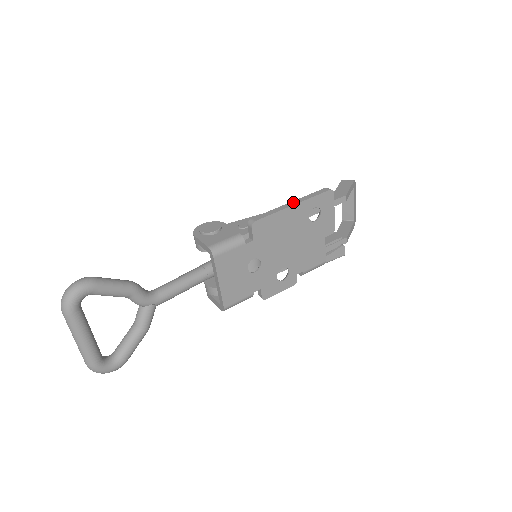
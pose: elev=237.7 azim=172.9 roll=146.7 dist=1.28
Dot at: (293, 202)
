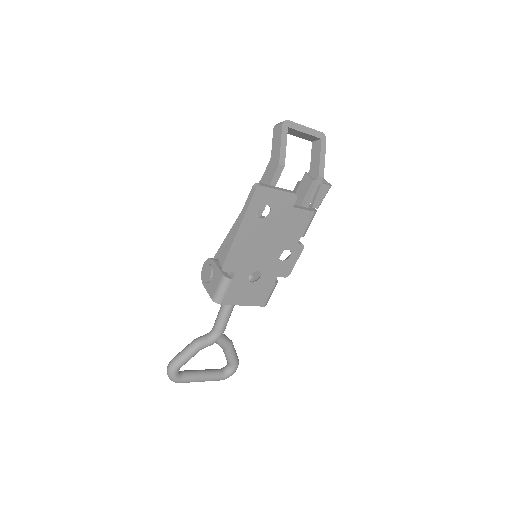
Dot at: (237, 226)
